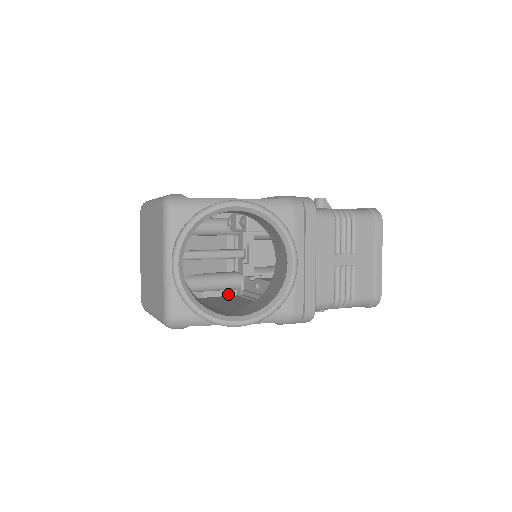
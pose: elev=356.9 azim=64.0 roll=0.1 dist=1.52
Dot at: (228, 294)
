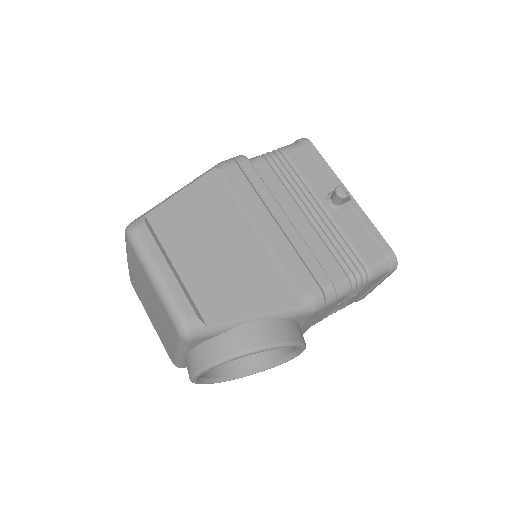
Dot at: occluded
